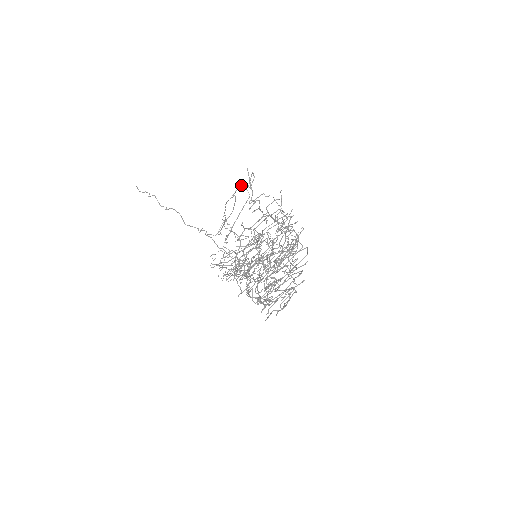
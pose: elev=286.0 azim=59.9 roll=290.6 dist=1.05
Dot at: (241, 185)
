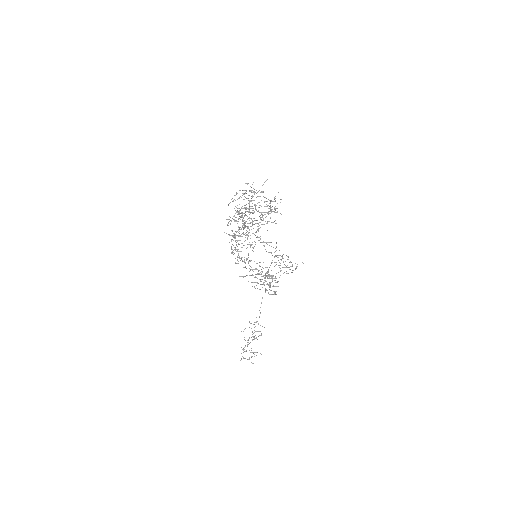
Dot at: occluded
